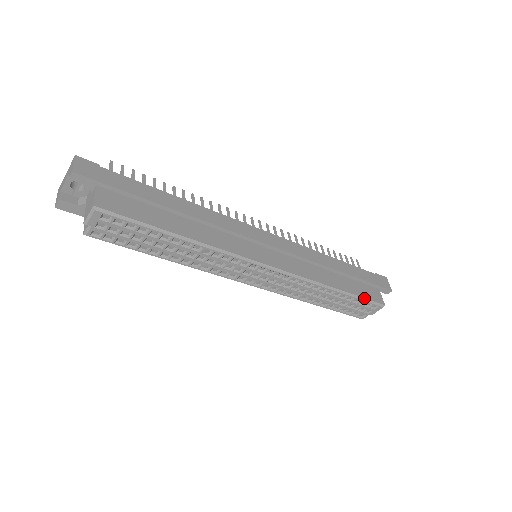
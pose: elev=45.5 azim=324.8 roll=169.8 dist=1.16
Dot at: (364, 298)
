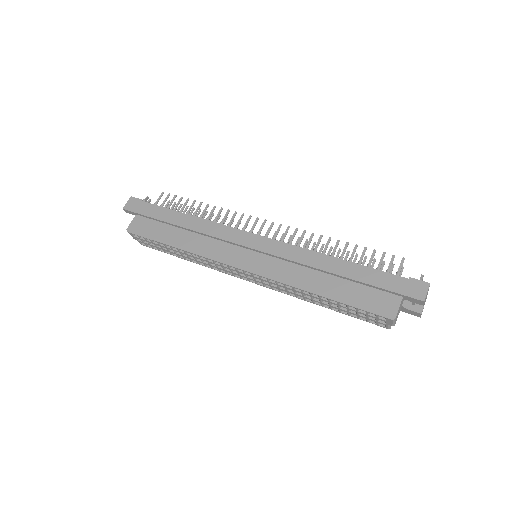
Dot at: (359, 306)
